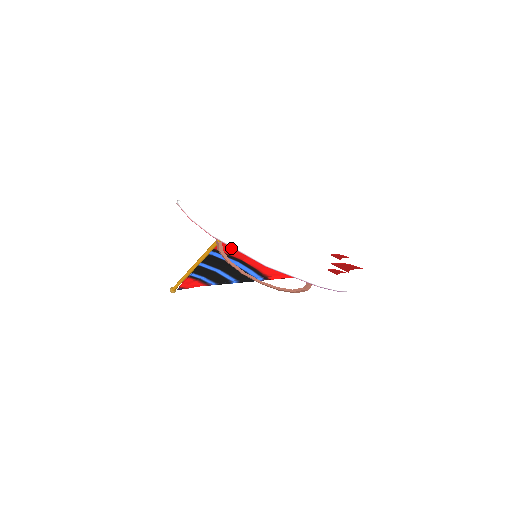
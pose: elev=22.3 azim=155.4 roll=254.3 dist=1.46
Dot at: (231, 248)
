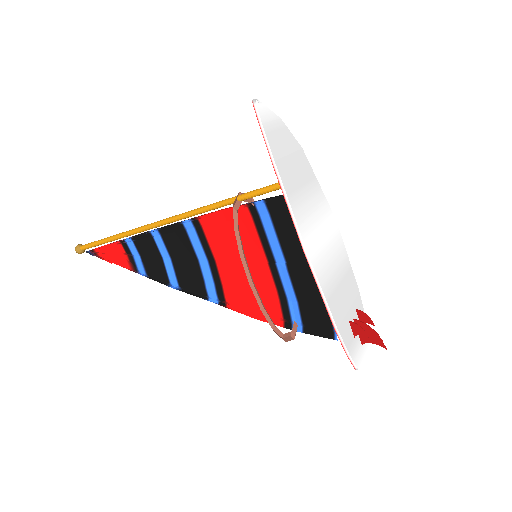
Dot at: (221, 234)
